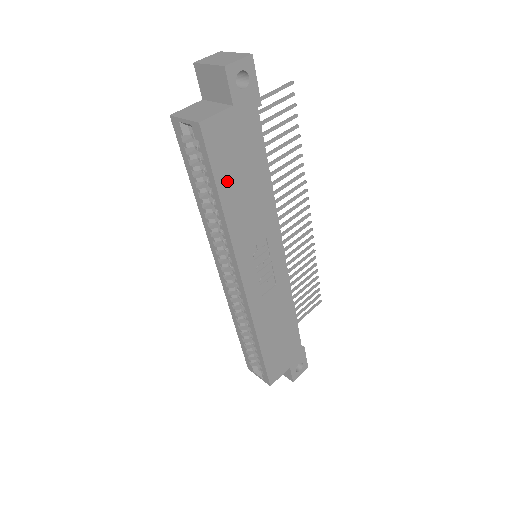
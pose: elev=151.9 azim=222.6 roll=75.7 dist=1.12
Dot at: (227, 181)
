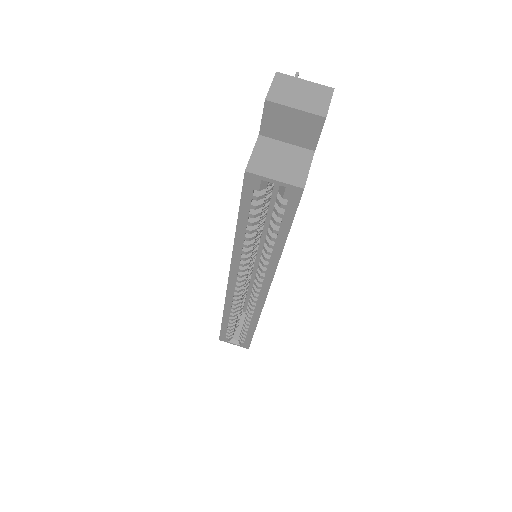
Dot at: occluded
